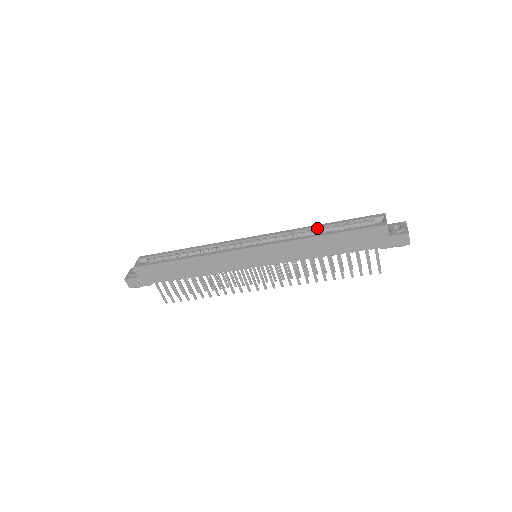
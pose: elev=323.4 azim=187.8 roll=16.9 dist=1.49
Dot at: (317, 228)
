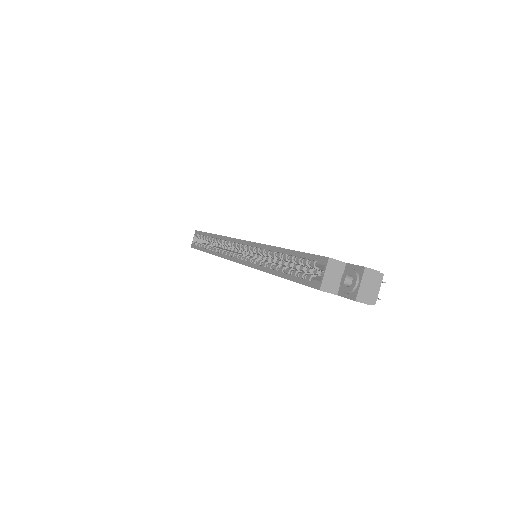
Dot at: (277, 252)
